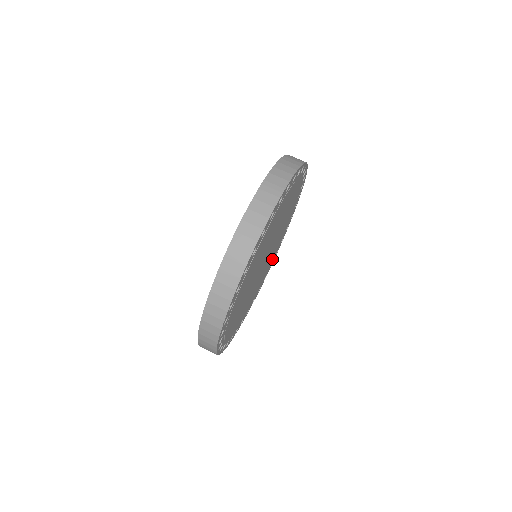
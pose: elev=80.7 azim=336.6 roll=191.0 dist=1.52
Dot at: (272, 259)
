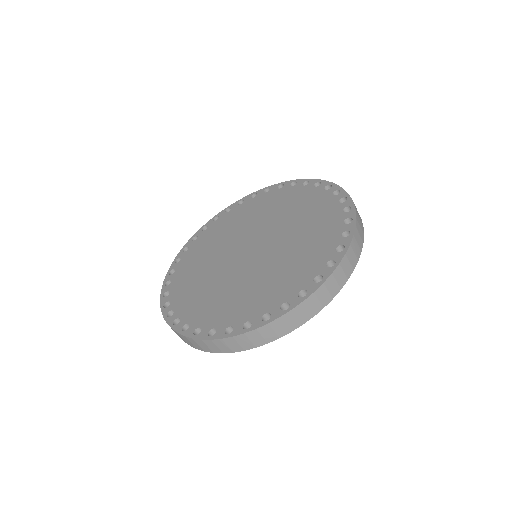
Dot at: occluded
